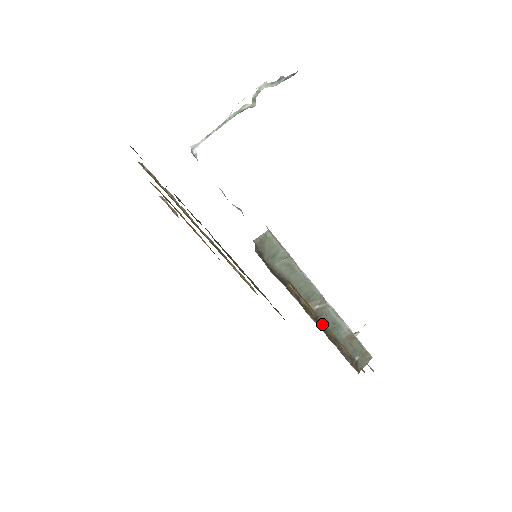
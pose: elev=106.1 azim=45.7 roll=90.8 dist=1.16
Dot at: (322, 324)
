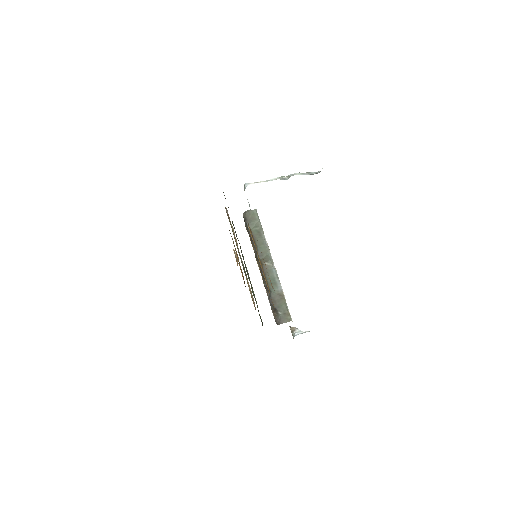
Dot at: (265, 276)
